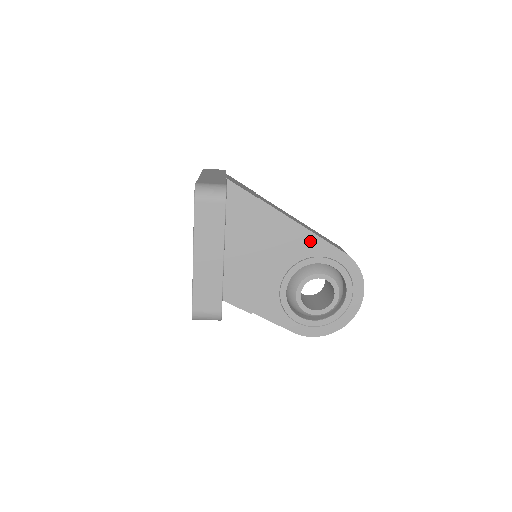
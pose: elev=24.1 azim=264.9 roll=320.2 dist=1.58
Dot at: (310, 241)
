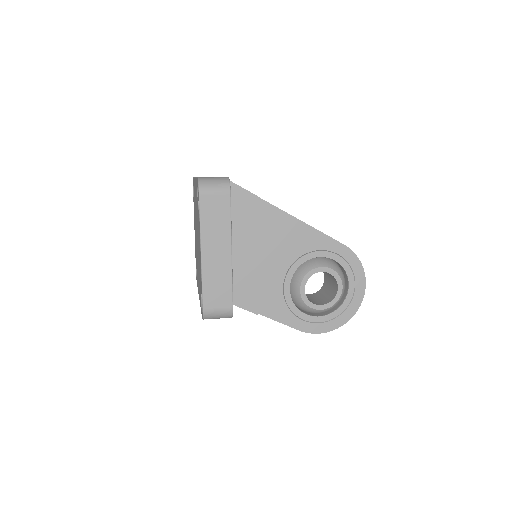
Dot at: (309, 235)
